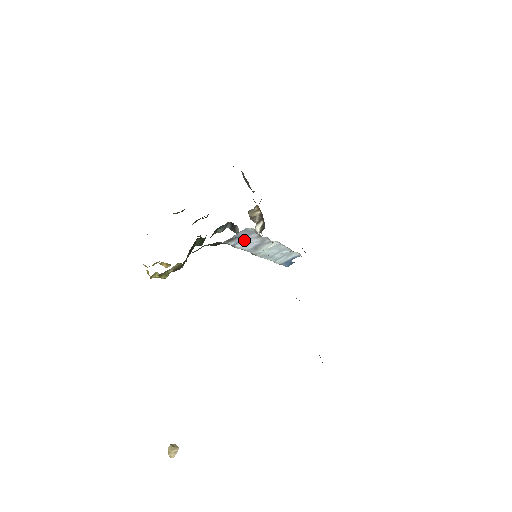
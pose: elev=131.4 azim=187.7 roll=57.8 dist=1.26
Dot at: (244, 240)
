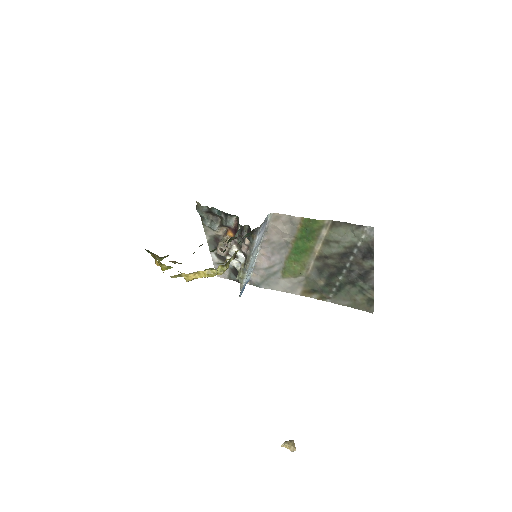
Dot at: (262, 230)
